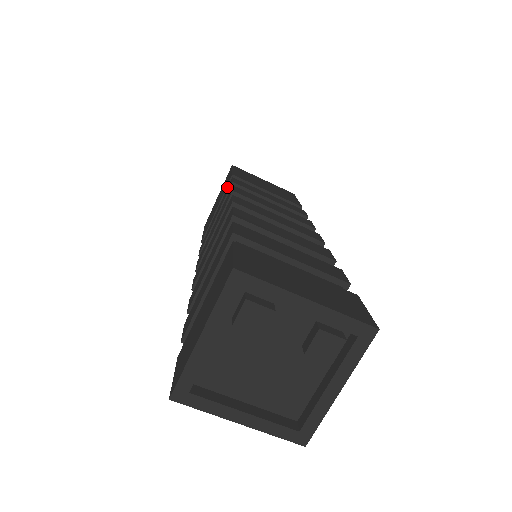
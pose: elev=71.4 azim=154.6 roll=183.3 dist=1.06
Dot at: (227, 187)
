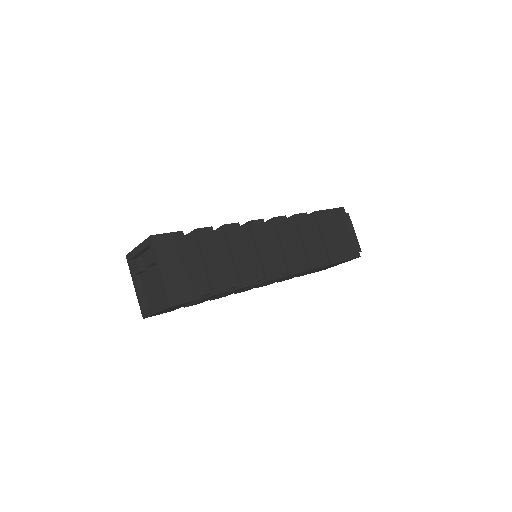
Dot at: occluded
